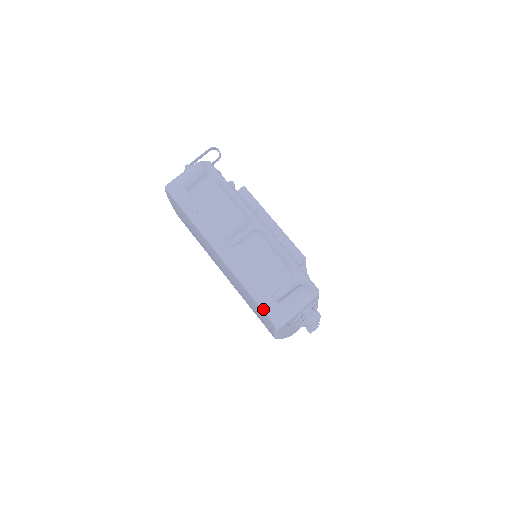
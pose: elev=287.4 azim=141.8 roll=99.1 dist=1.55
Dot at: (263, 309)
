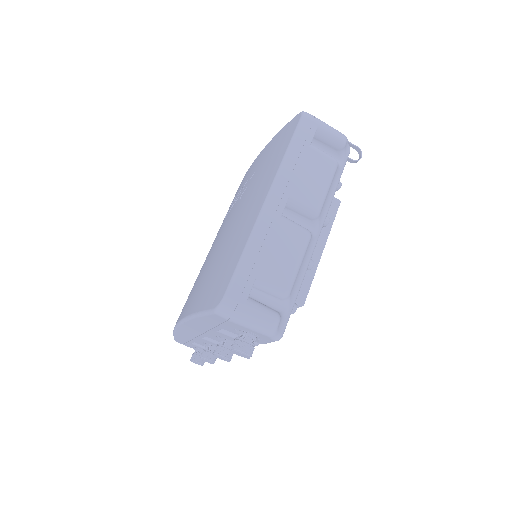
Dot at: (232, 282)
